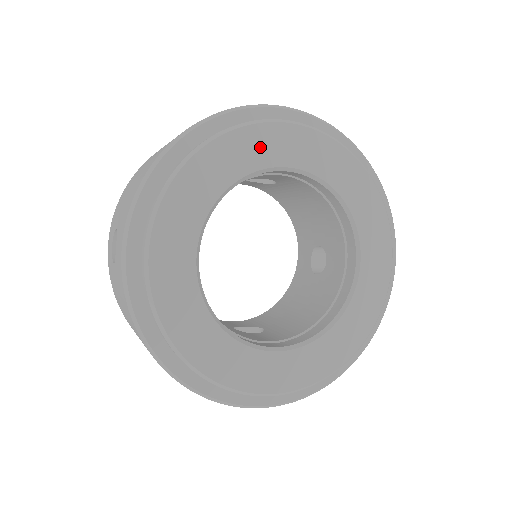
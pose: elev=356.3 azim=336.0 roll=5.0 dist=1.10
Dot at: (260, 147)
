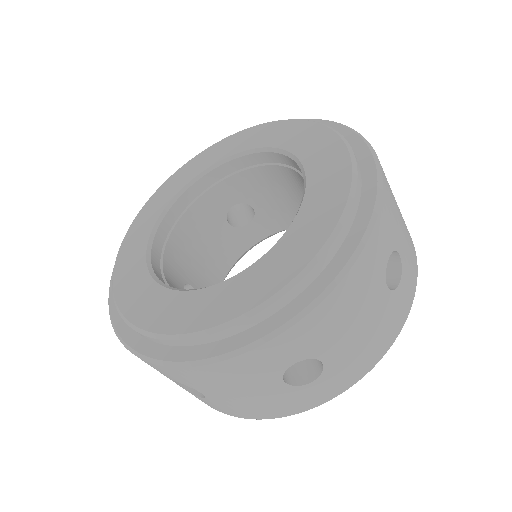
Dot at: (178, 181)
